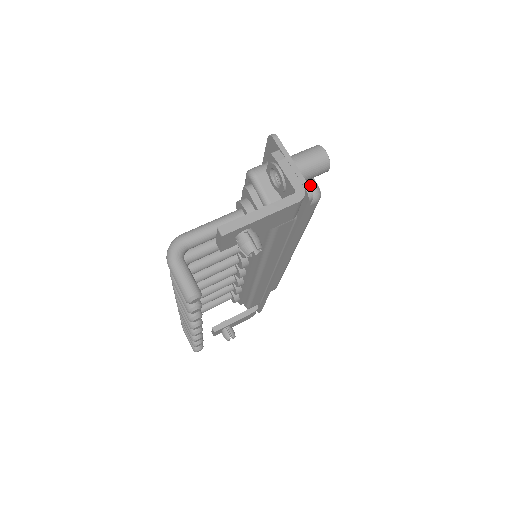
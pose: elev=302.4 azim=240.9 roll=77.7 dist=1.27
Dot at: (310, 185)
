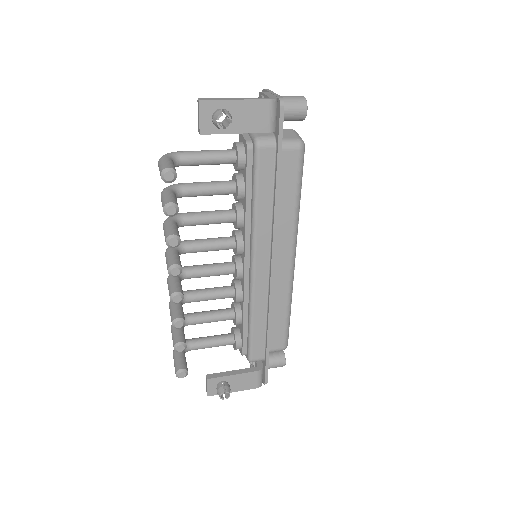
Dot at: (295, 136)
